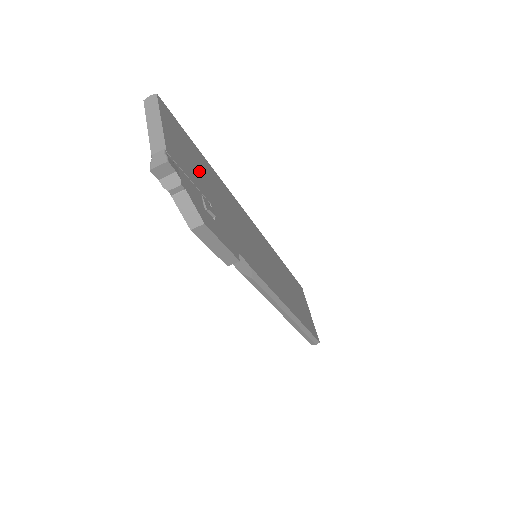
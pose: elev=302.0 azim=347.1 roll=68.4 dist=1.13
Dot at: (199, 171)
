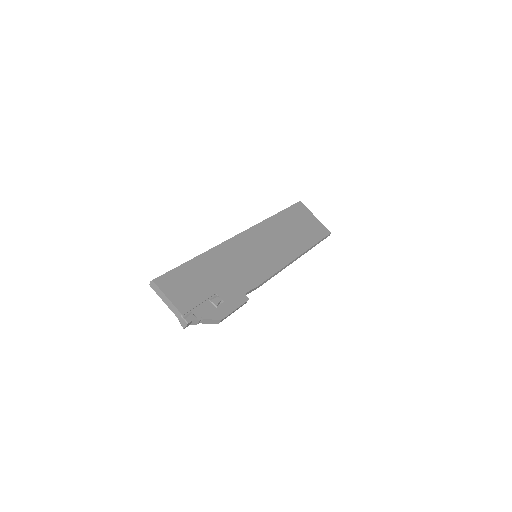
Dot at: (198, 282)
